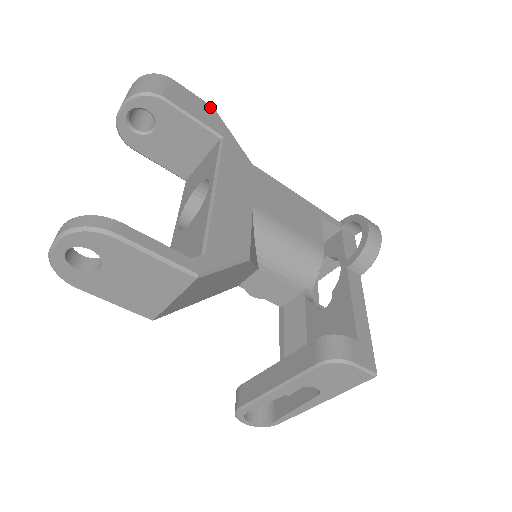
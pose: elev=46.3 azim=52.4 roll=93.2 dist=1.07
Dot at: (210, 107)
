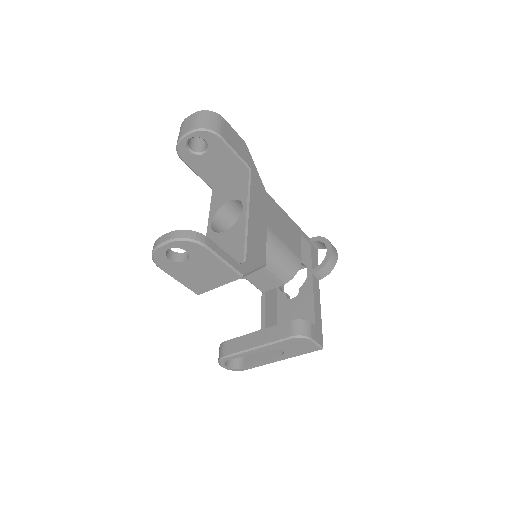
Dot at: (244, 142)
